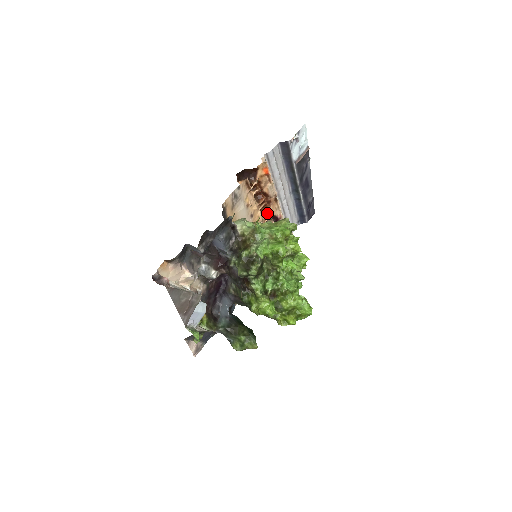
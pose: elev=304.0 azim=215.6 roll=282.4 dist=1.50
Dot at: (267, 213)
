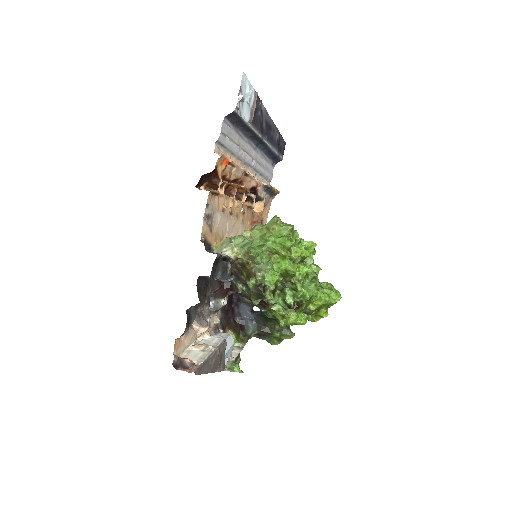
Dot at: (243, 195)
